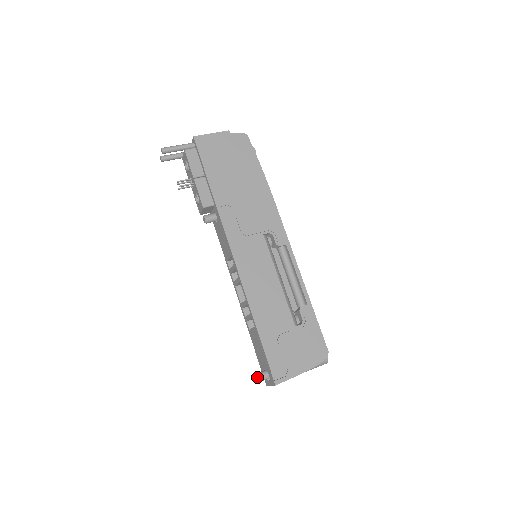
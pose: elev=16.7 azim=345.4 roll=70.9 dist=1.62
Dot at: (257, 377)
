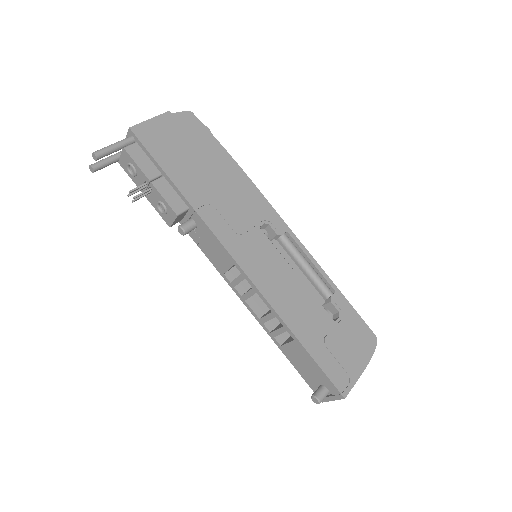
Dot at: (318, 398)
